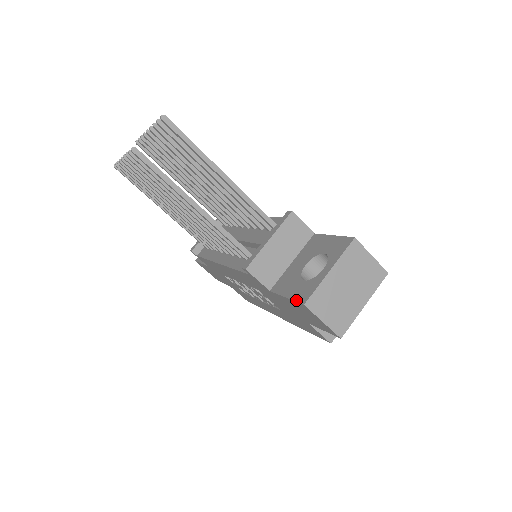
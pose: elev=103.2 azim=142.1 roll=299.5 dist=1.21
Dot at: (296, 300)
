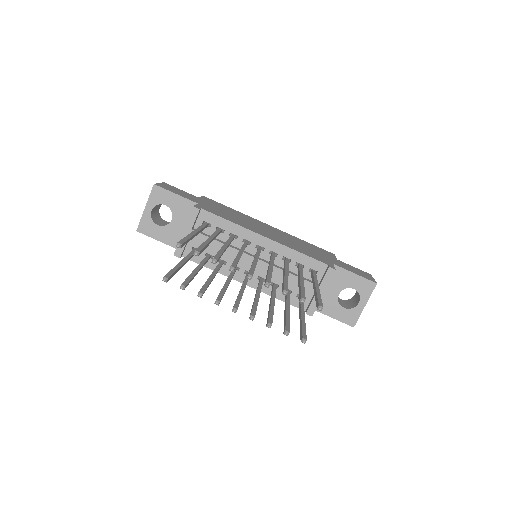
Dot at: (345, 323)
